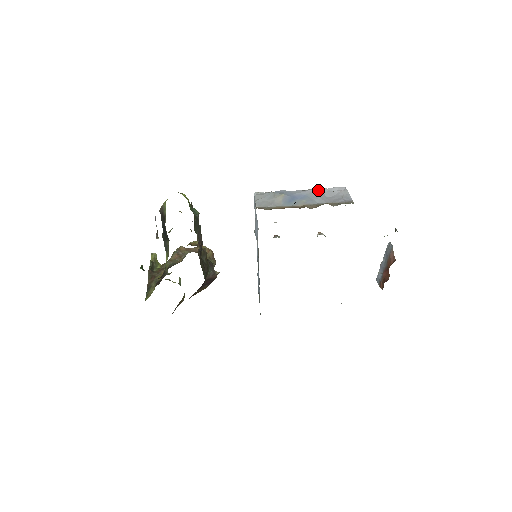
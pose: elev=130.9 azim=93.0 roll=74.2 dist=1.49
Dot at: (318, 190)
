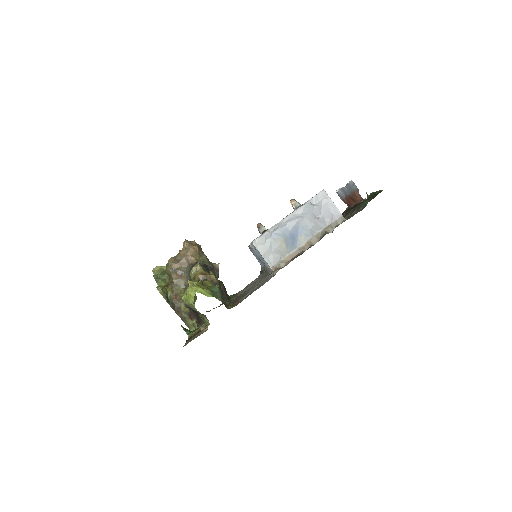
Dot at: (306, 212)
